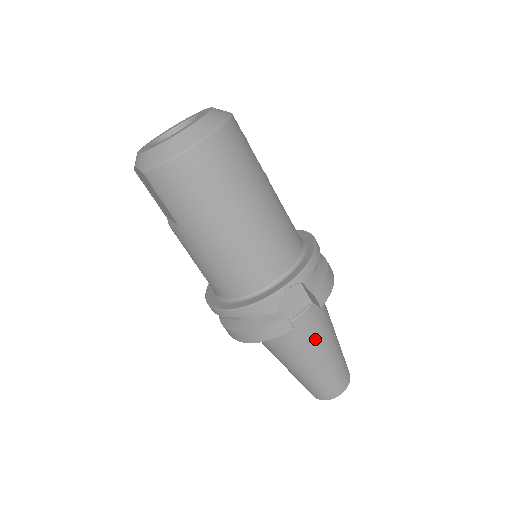
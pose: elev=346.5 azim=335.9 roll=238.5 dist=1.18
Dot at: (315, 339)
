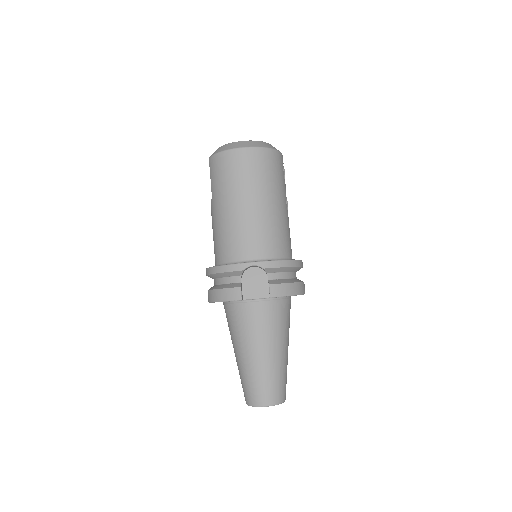
Dot at: (260, 332)
